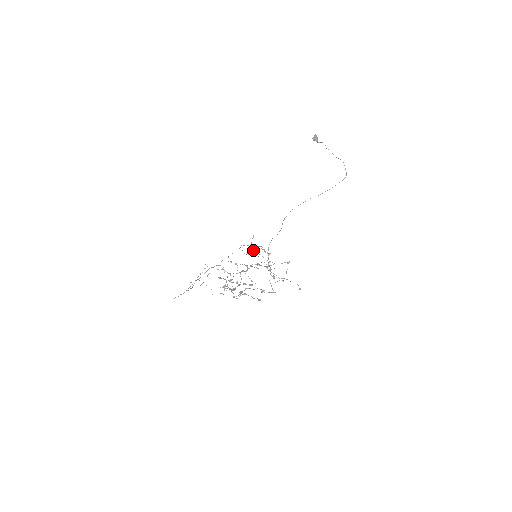
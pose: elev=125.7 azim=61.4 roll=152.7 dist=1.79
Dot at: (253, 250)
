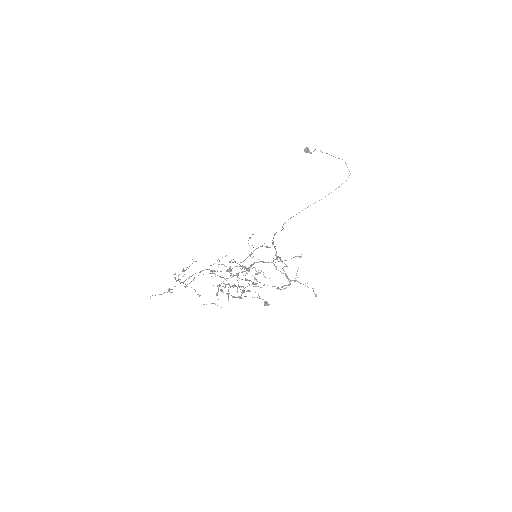
Dot at: occluded
